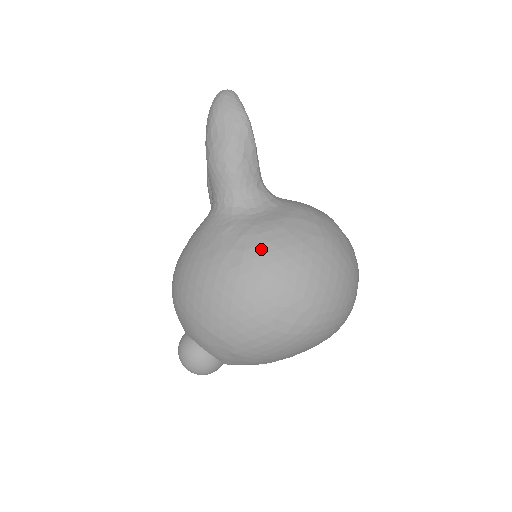
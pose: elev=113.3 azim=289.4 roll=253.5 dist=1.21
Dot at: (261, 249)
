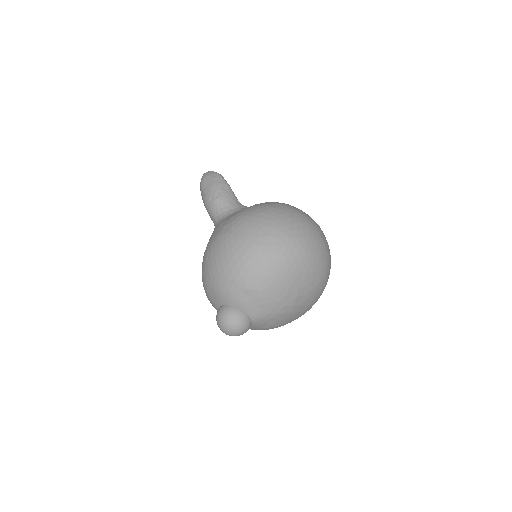
Dot at: (241, 216)
